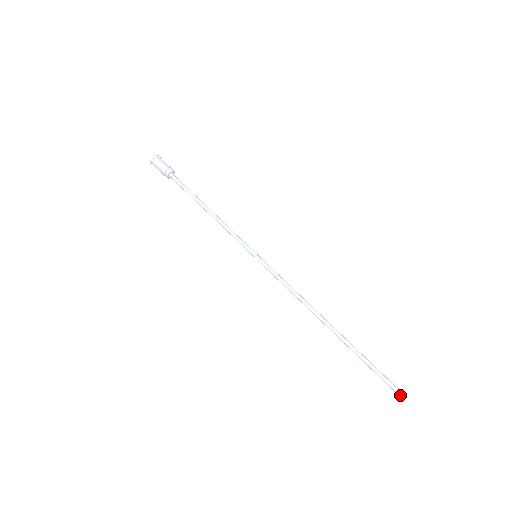
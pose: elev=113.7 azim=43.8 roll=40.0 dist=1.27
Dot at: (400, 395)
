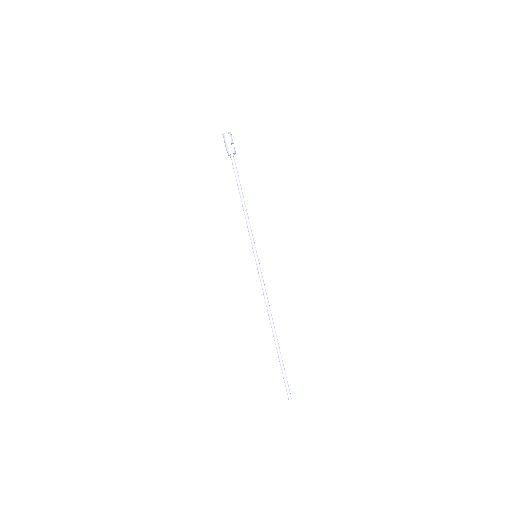
Dot at: (288, 398)
